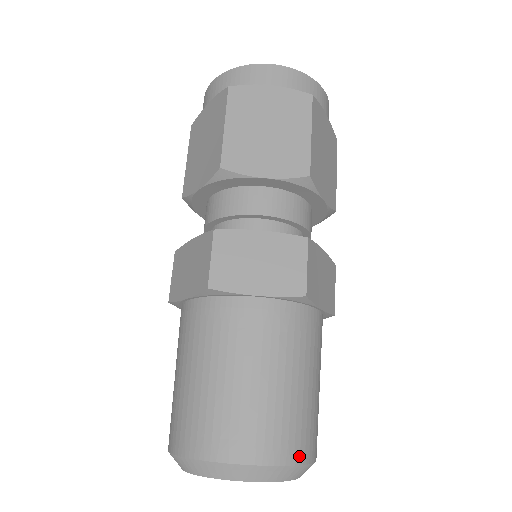
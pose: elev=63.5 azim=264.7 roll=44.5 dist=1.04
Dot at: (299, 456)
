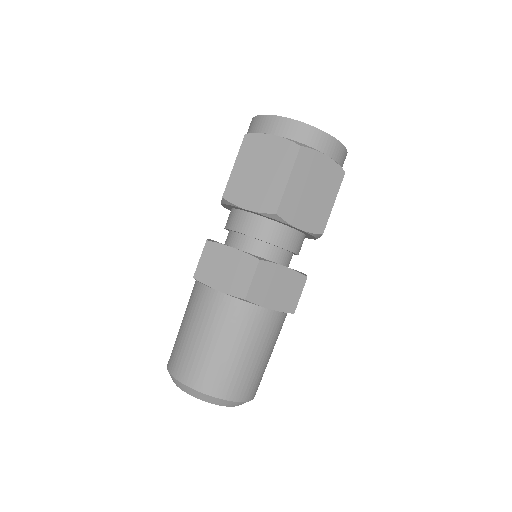
Dot at: occluded
